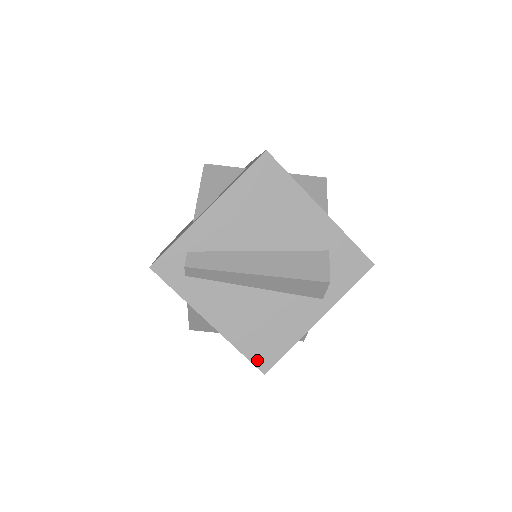
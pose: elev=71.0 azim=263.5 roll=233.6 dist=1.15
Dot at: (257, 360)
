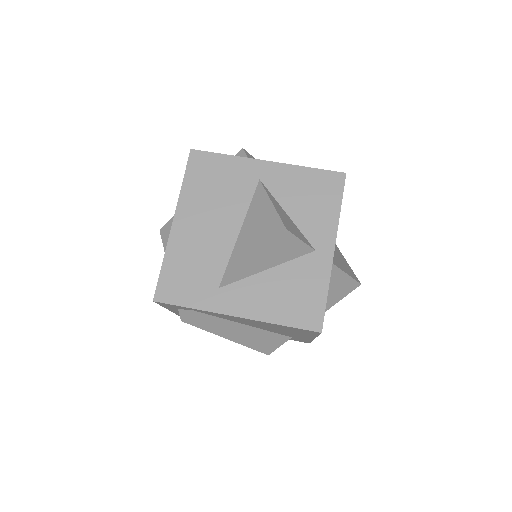
Dot at: occluded
